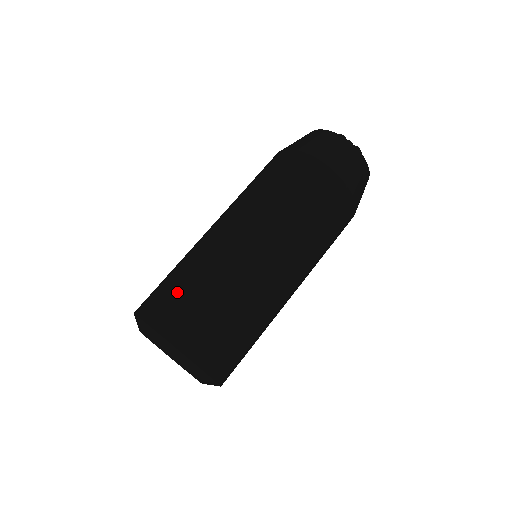
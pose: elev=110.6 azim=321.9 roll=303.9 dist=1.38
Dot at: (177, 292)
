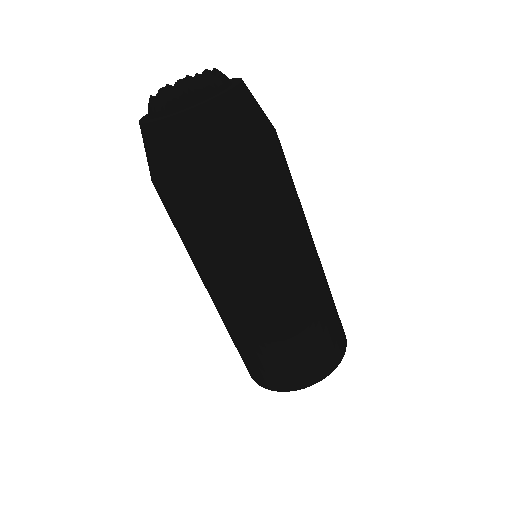
Dot at: (247, 360)
